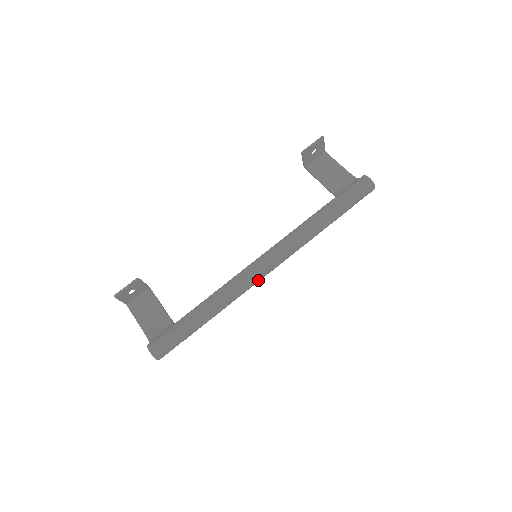
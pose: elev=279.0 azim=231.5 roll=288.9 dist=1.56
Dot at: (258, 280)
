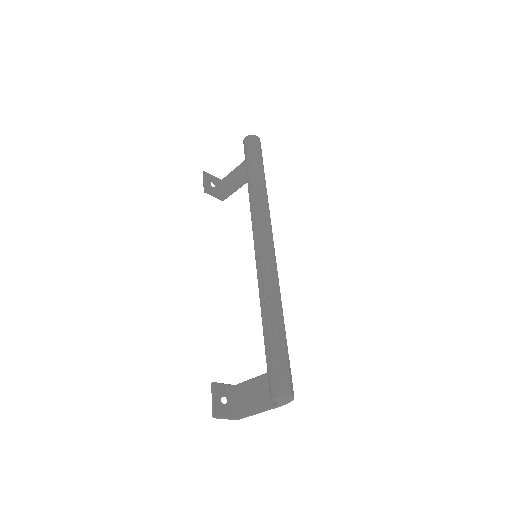
Dot at: (272, 257)
